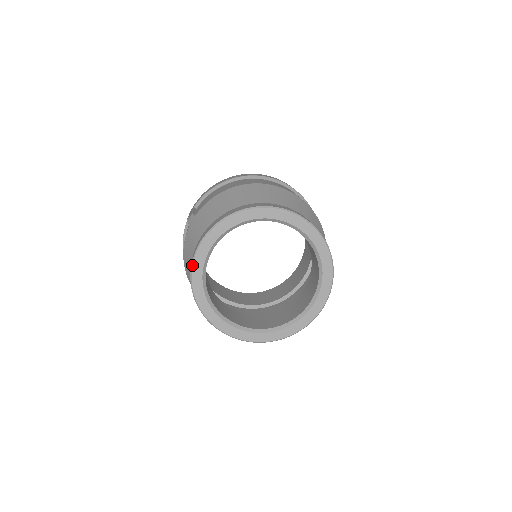
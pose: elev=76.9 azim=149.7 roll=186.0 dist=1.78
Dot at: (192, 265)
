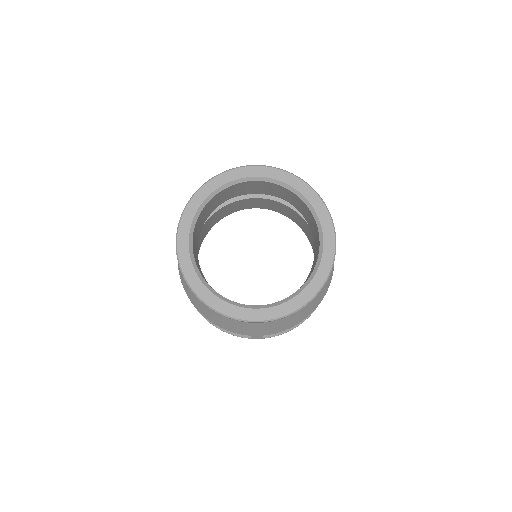
Dot at: (231, 169)
